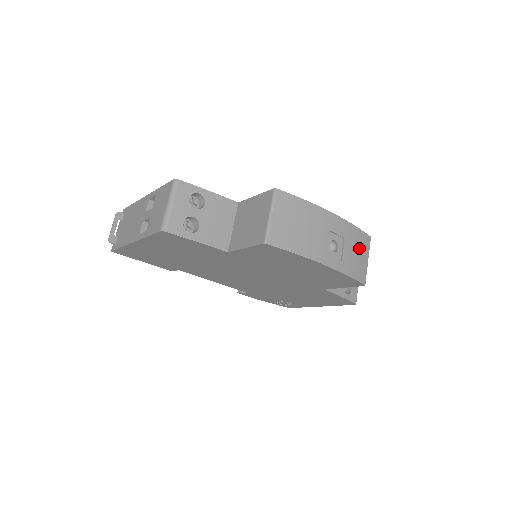
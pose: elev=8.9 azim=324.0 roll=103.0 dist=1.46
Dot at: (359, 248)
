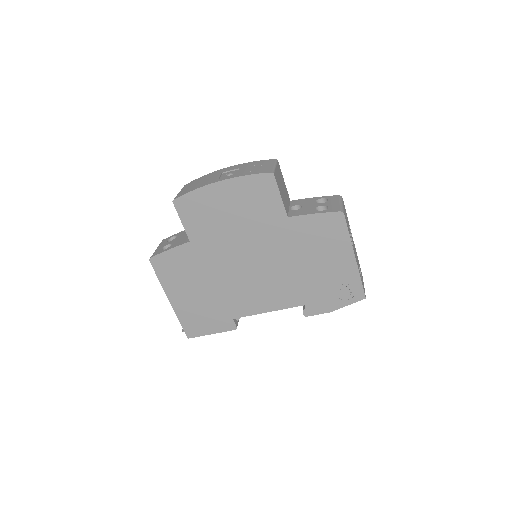
Dot at: (259, 165)
